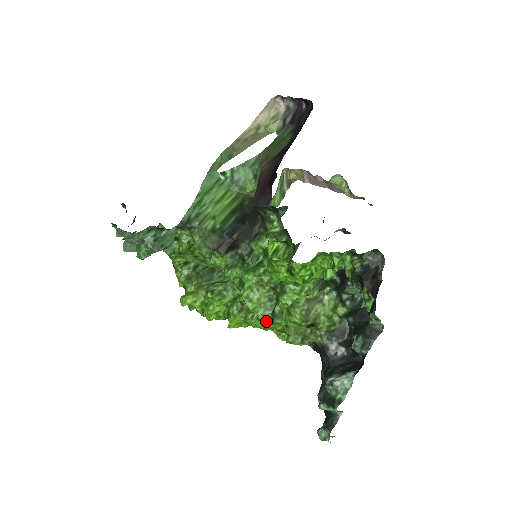
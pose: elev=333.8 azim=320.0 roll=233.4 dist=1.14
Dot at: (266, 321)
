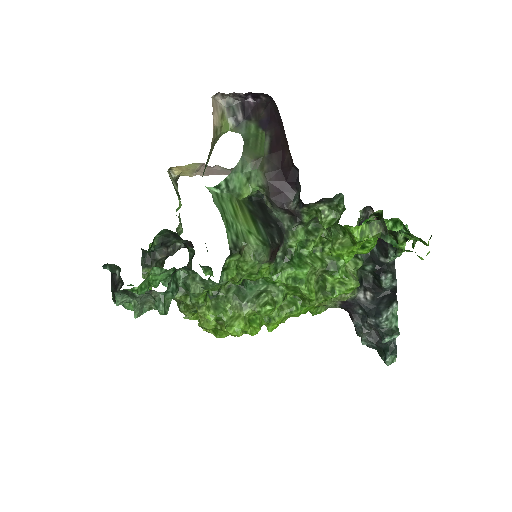
Dot at: occluded
